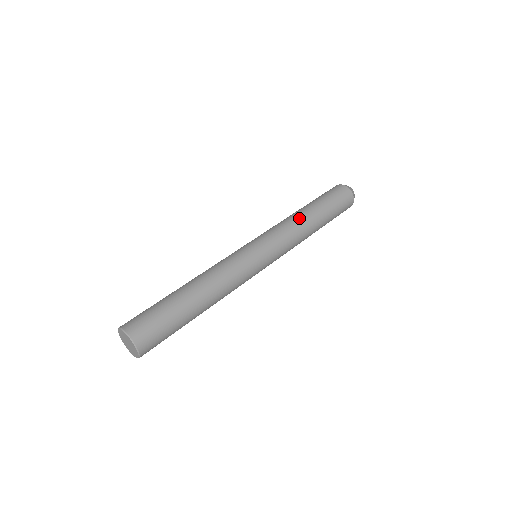
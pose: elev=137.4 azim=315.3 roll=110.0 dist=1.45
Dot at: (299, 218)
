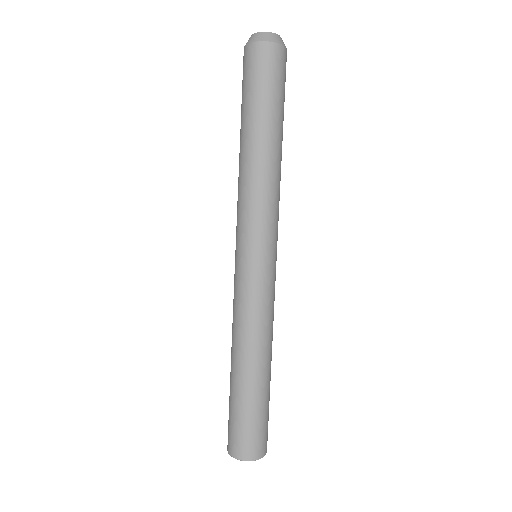
Dot at: (251, 168)
